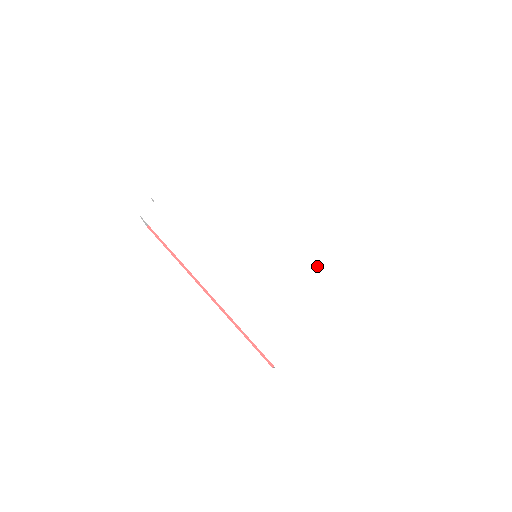
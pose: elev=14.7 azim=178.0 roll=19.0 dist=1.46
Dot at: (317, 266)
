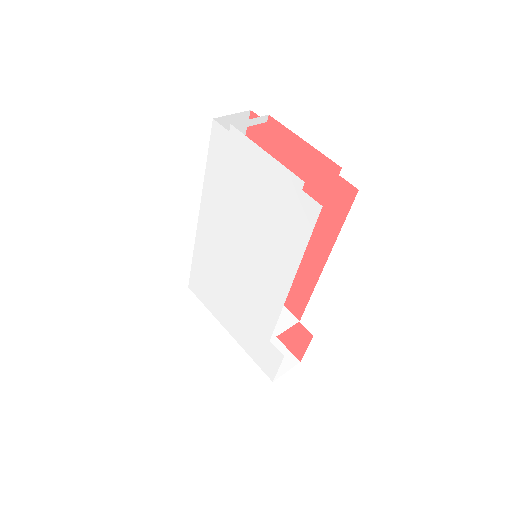
Dot at: (253, 325)
